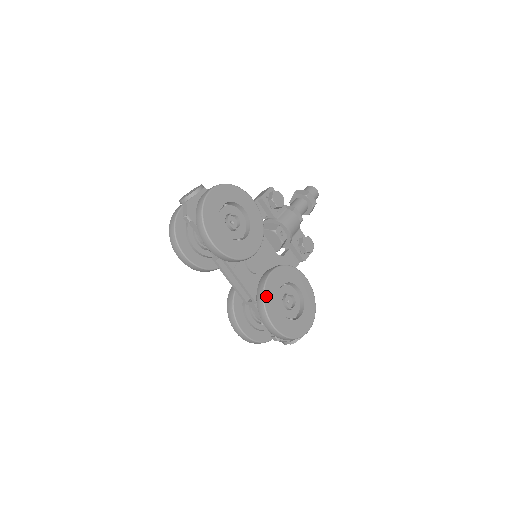
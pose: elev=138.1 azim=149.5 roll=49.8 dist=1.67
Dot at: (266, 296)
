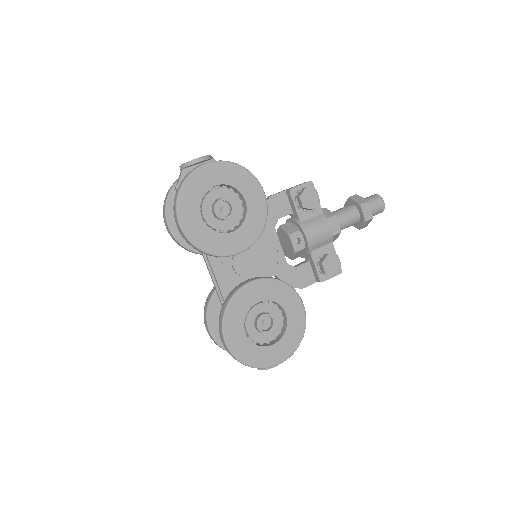
Dot at: (231, 307)
